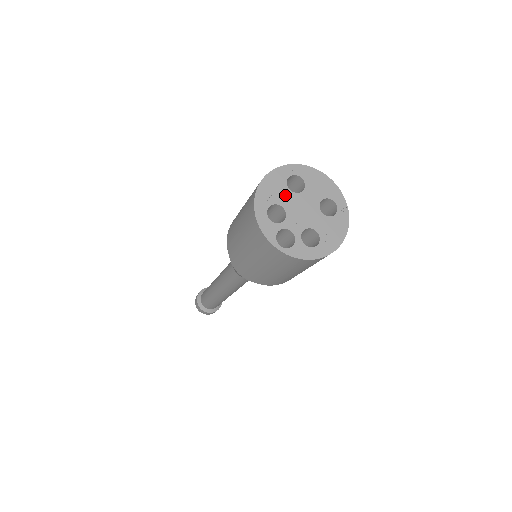
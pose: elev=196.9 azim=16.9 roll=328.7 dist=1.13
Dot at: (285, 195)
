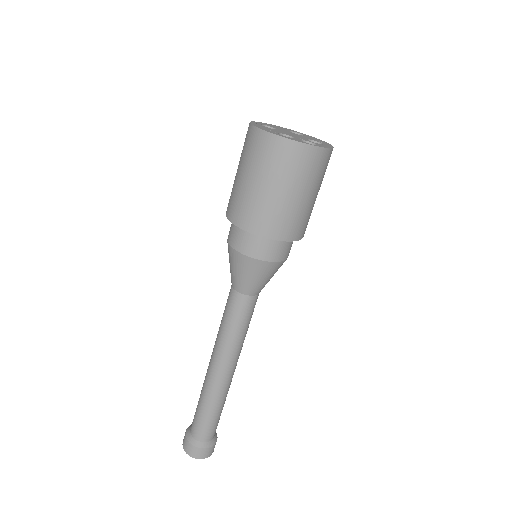
Dot at: (274, 130)
